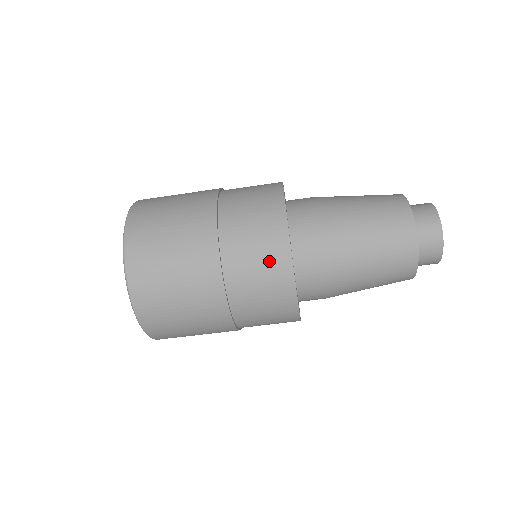
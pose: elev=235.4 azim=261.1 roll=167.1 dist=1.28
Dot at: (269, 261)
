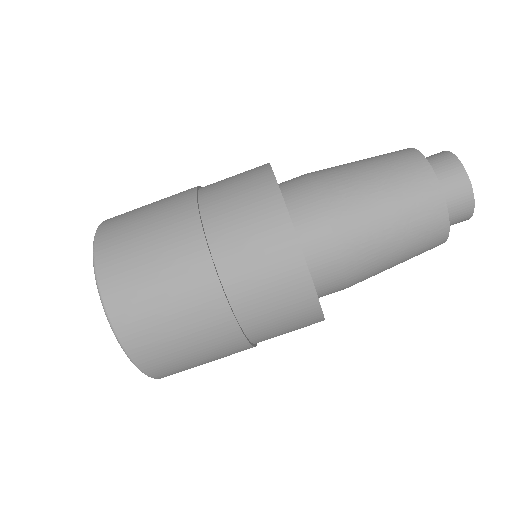
Dot at: (248, 181)
